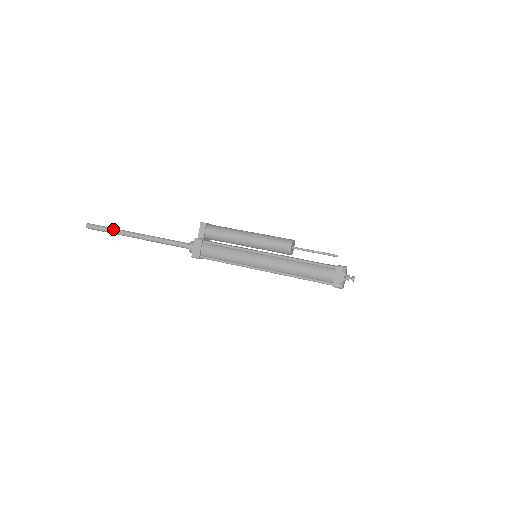
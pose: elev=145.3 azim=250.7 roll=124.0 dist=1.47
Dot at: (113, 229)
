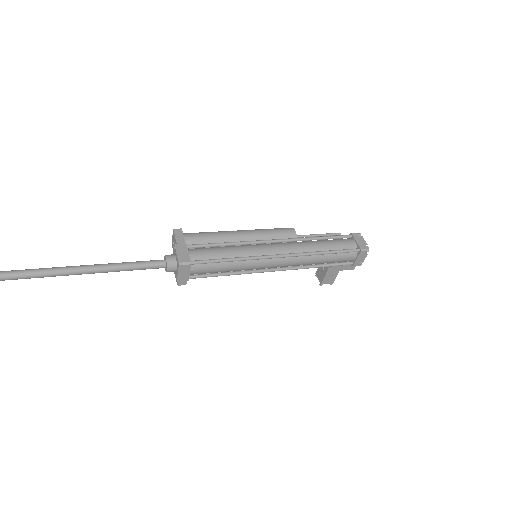
Dot at: (17, 270)
